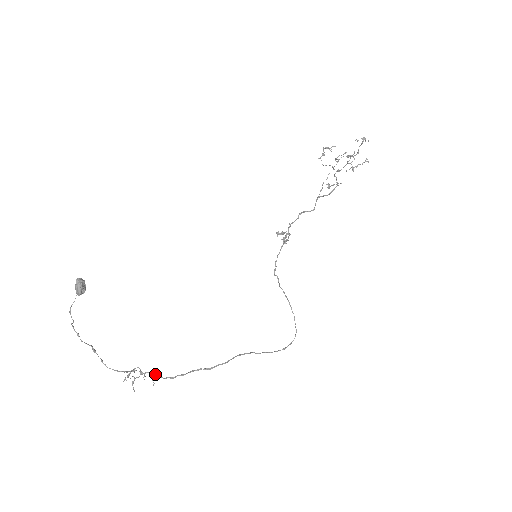
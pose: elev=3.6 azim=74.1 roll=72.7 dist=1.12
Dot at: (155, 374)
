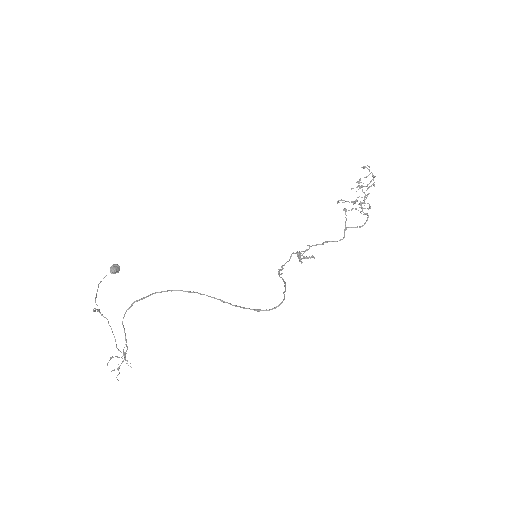
Dot at: (125, 335)
